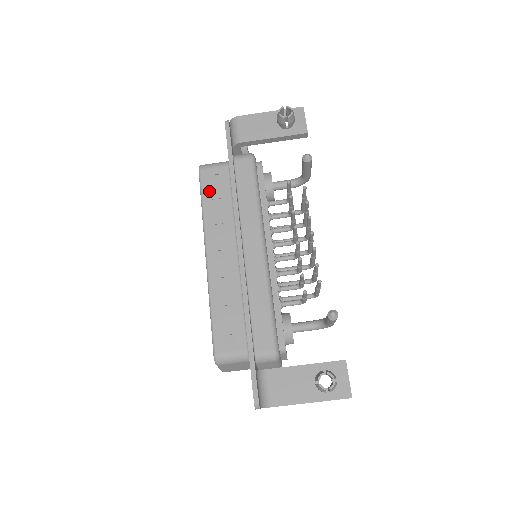
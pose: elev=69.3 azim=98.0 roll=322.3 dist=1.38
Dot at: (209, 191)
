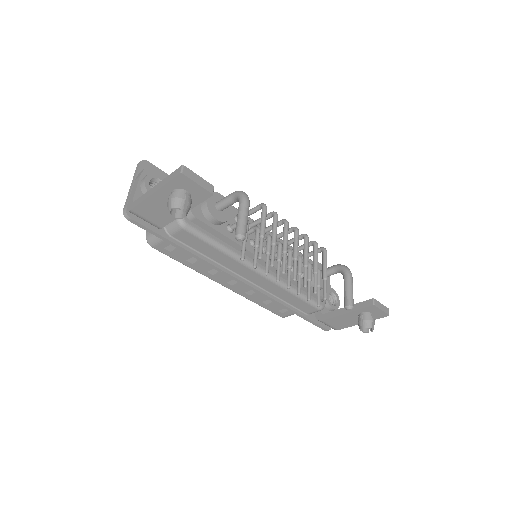
Dot at: (178, 257)
